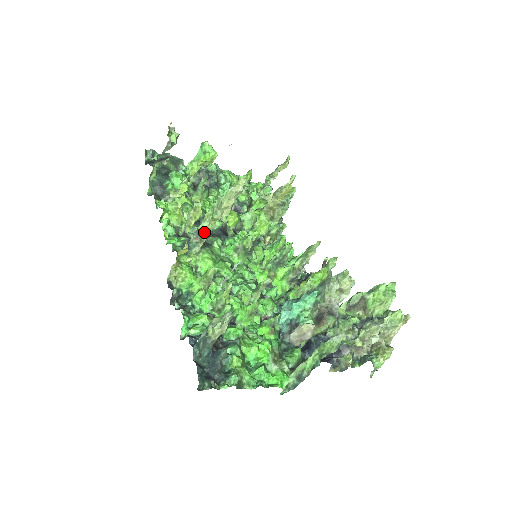
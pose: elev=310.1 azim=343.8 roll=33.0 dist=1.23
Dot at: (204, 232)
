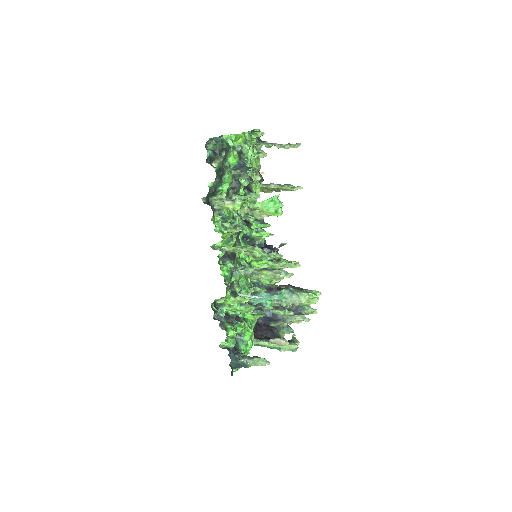
Dot at: (253, 279)
